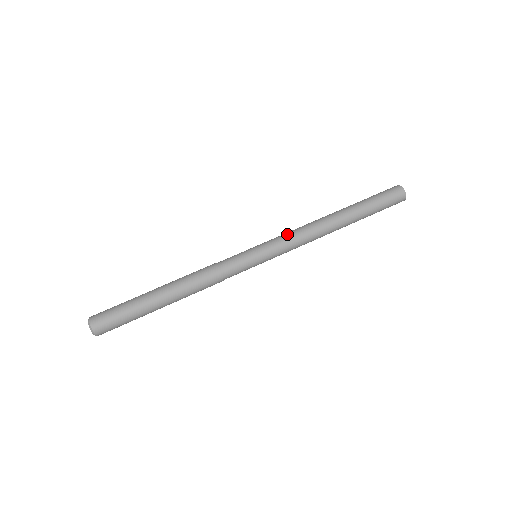
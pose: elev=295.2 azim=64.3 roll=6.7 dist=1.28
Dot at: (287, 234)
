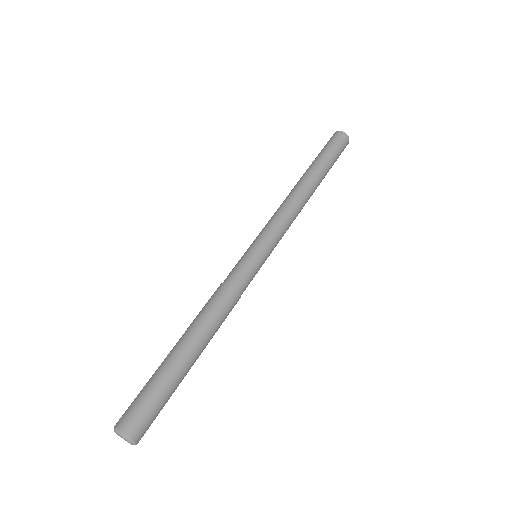
Dot at: (276, 219)
